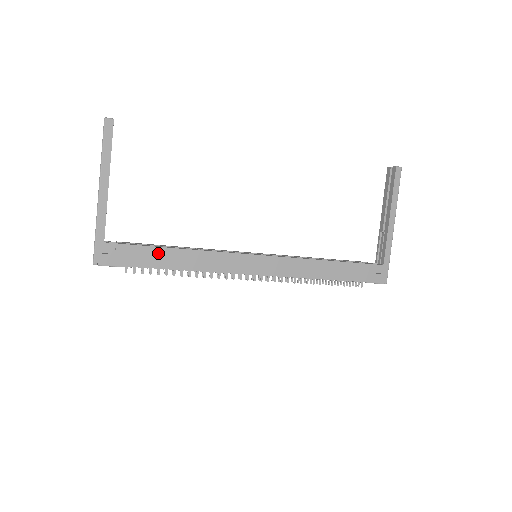
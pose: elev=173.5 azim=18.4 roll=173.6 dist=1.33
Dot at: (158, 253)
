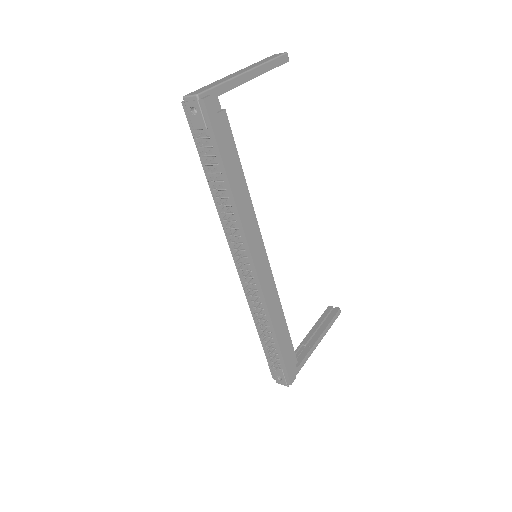
Dot at: (234, 157)
